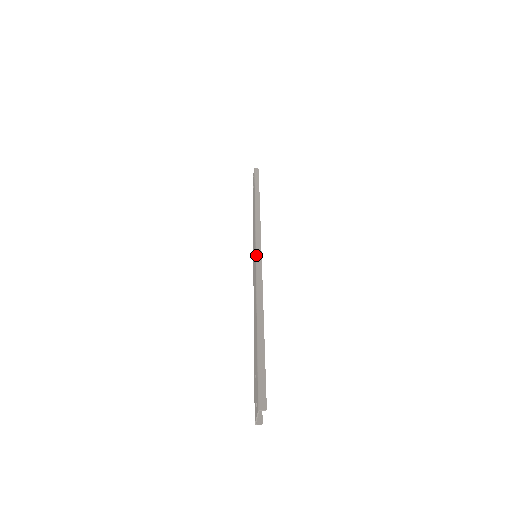
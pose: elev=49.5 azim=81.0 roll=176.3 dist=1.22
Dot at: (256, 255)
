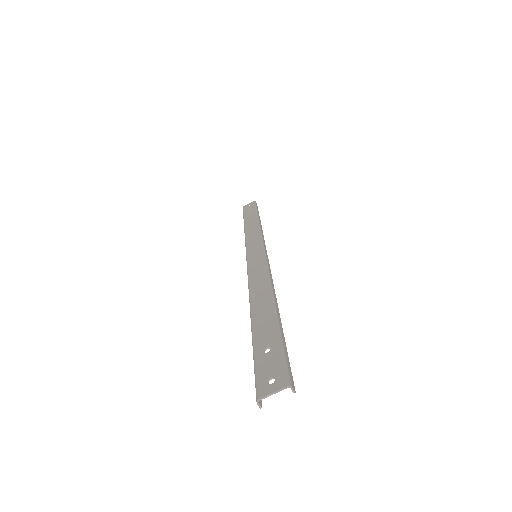
Dot at: (265, 254)
